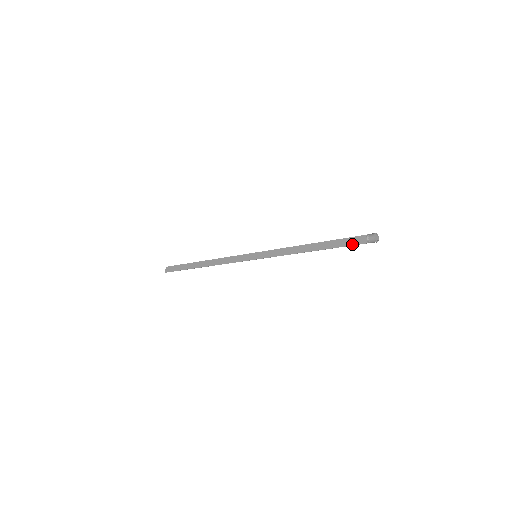
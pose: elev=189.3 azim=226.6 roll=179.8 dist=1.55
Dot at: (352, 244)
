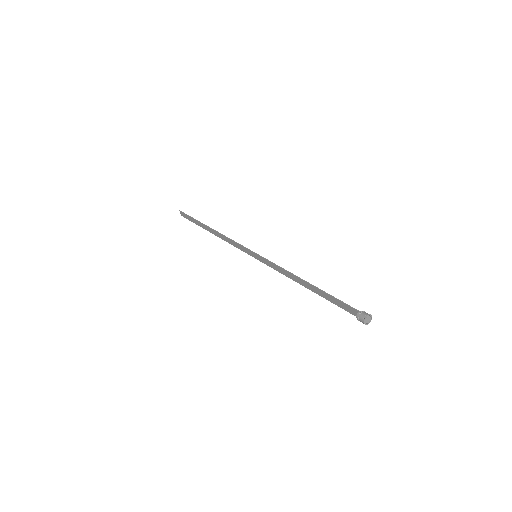
Dot at: (344, 309)
